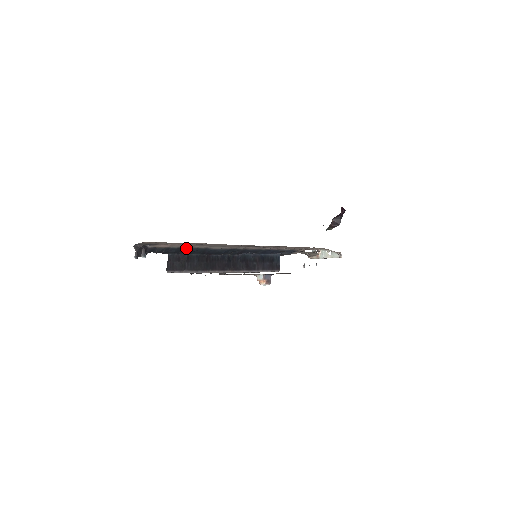
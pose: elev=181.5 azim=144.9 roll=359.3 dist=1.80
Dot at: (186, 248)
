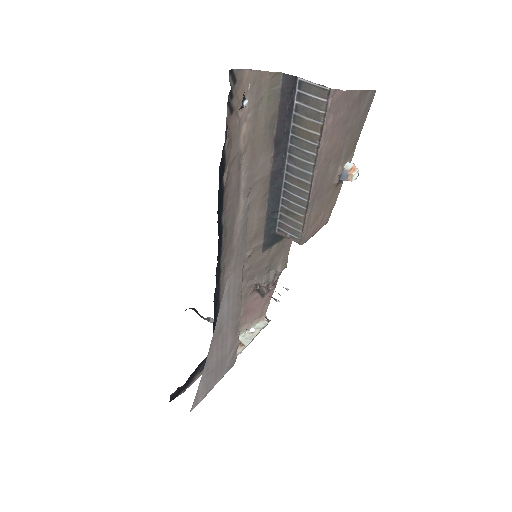
Dot at: (221, 184)
